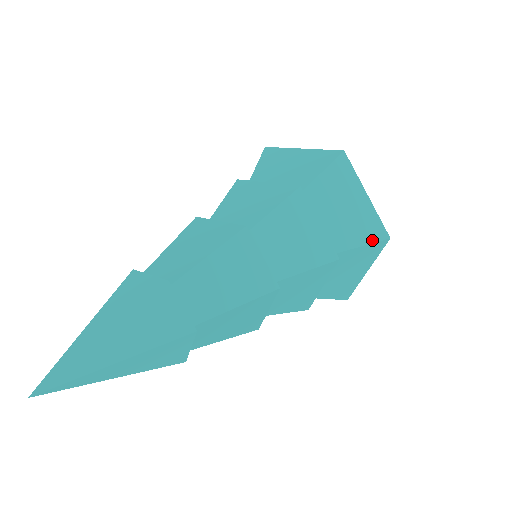
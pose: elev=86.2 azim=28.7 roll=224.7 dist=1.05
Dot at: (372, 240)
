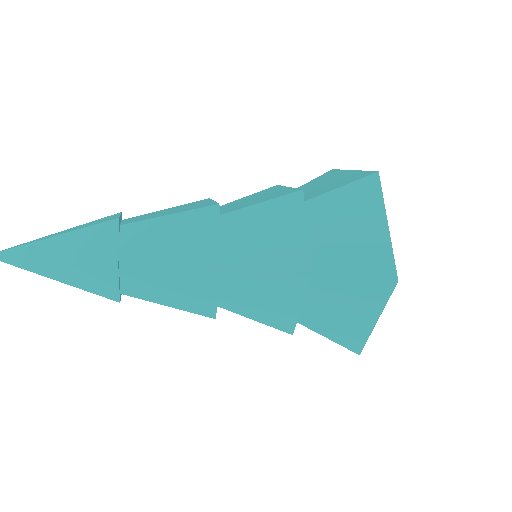
Dot at: (372, 274)
